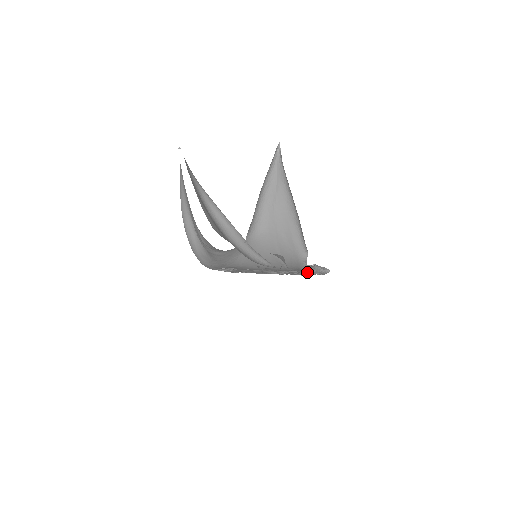
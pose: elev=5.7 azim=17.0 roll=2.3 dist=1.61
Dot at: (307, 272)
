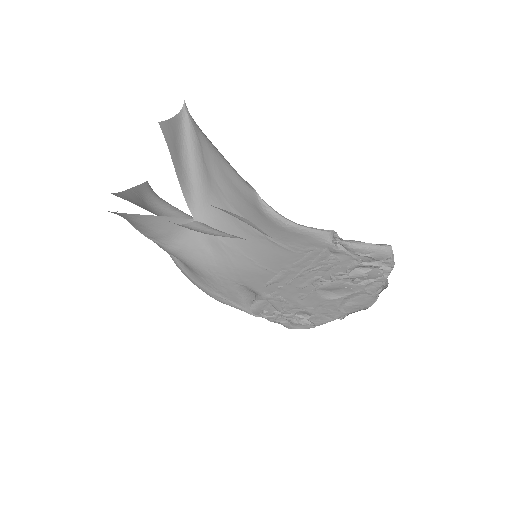
Dot at: (333, 250)
